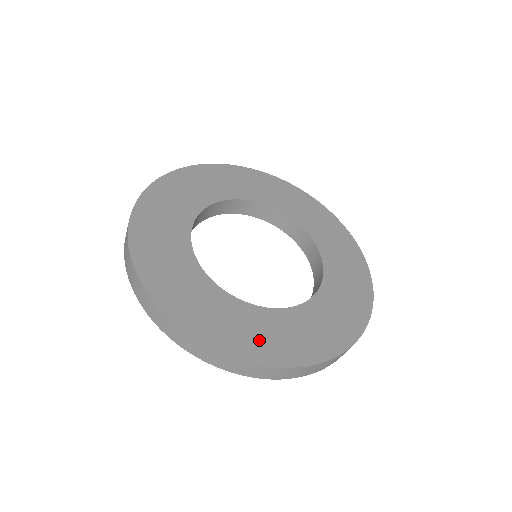
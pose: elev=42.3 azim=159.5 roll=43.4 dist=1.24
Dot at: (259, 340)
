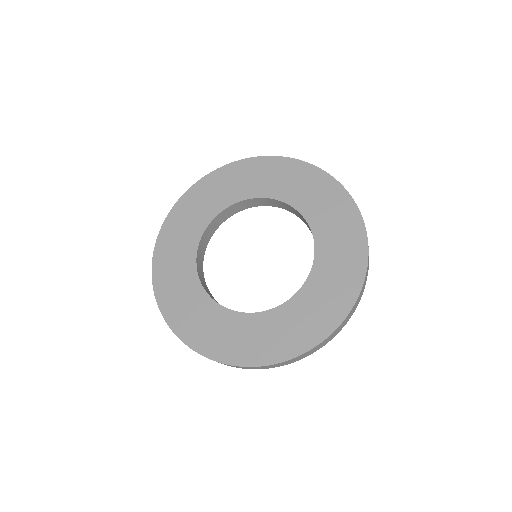
Dot at: (187, 317)
